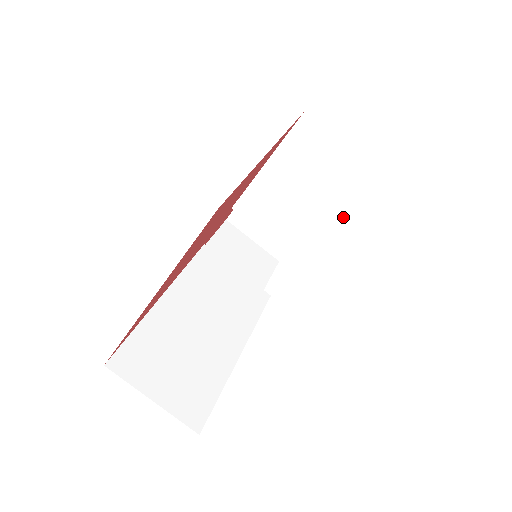
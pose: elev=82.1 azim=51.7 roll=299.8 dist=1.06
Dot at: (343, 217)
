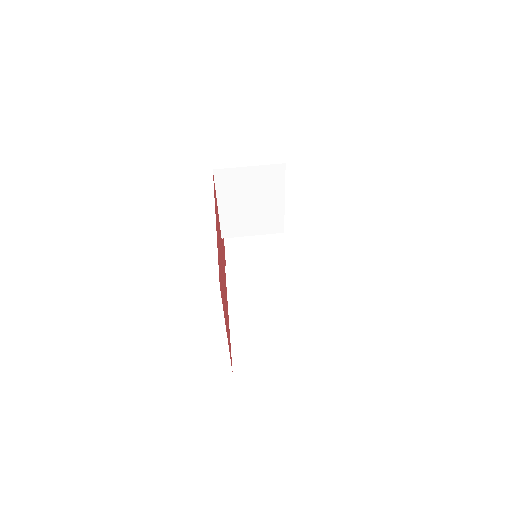
Dot at: (282, 196)
